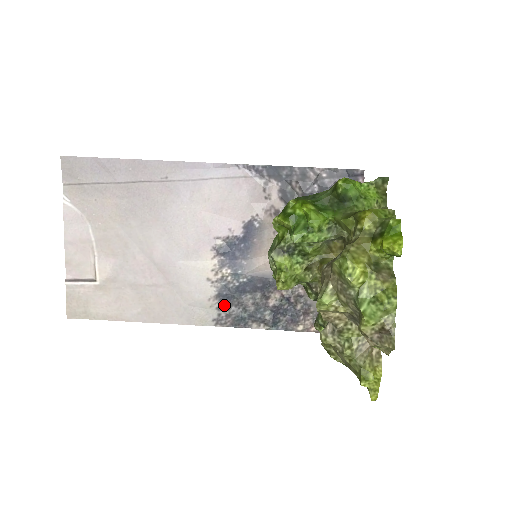
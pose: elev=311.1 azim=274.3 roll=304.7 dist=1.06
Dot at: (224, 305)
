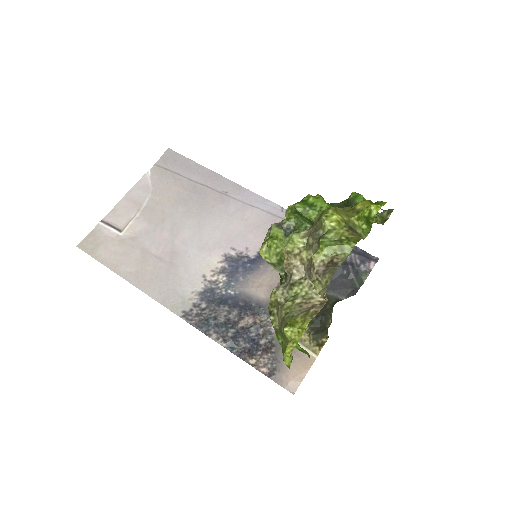
Dot at: (201, 304)
